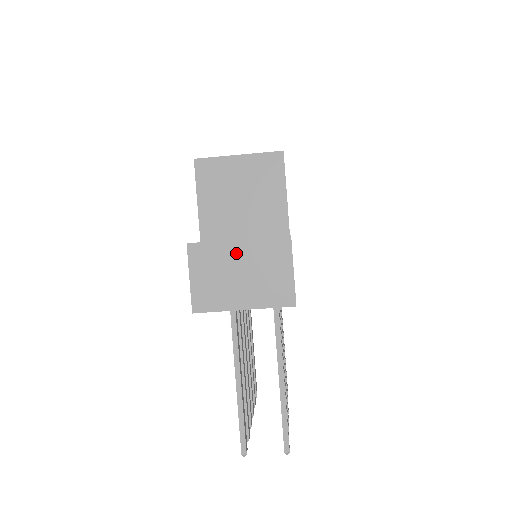
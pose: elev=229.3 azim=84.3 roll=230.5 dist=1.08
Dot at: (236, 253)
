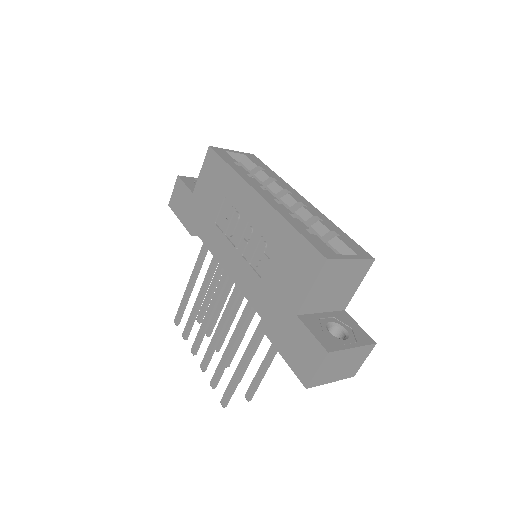
Dot at: (348, 355)
